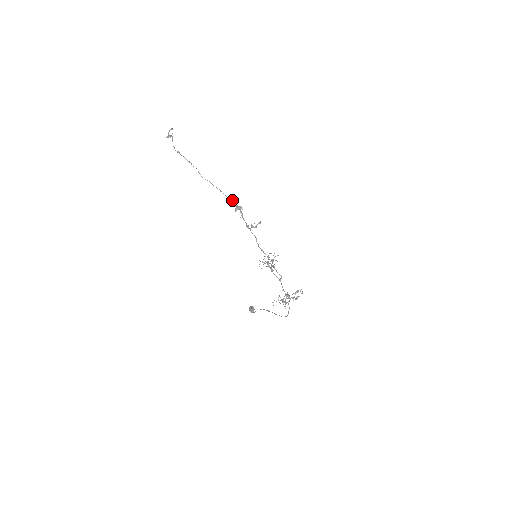
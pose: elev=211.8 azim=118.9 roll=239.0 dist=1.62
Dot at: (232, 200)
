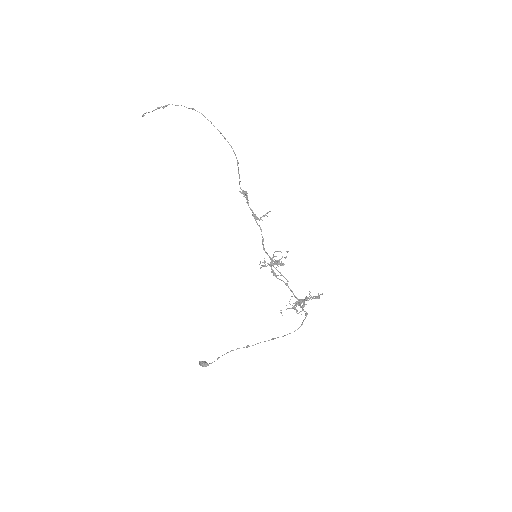
Dot at: (239, 182)
